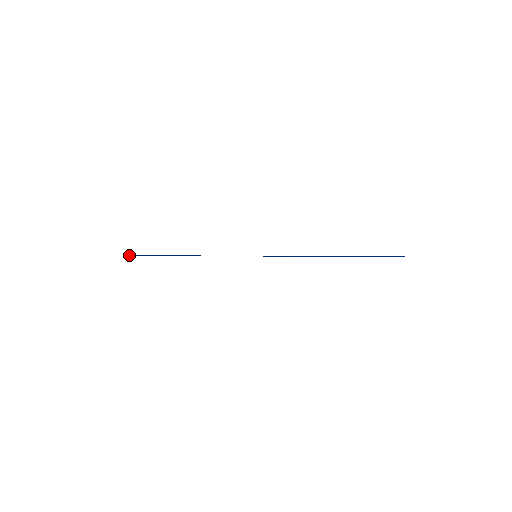
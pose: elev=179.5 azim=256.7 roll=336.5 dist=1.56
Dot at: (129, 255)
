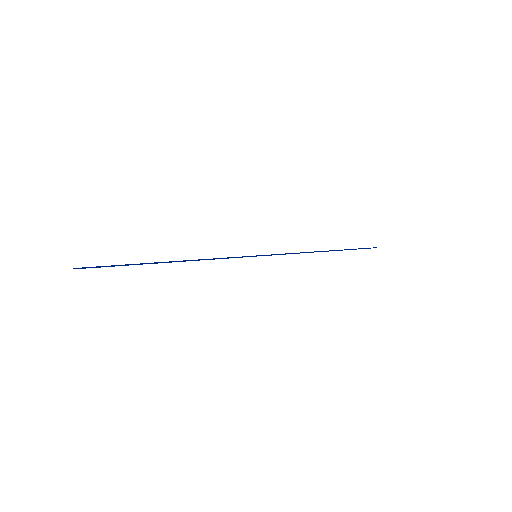
Dot at: occluded
